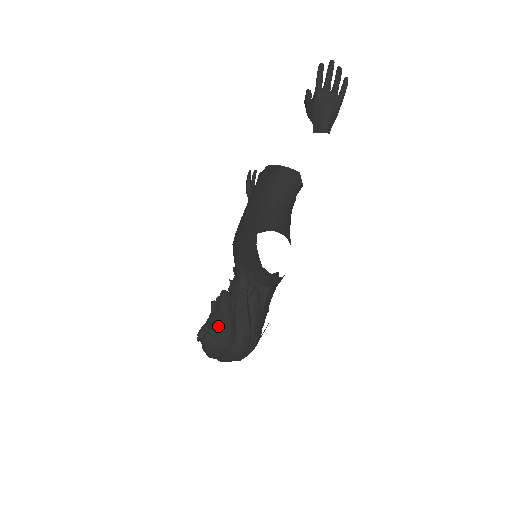
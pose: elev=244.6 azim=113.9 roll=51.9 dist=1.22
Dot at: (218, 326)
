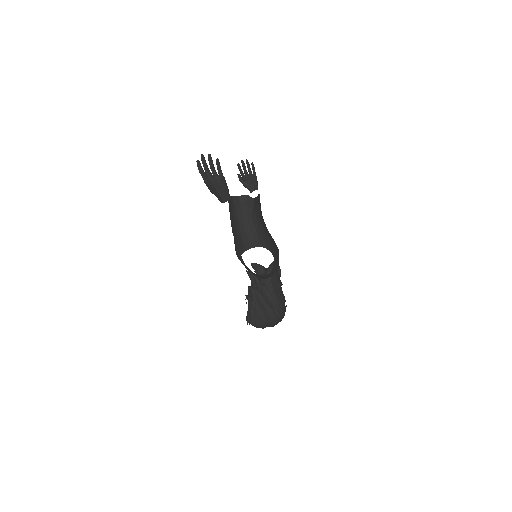
Dot at: (254, 314)
